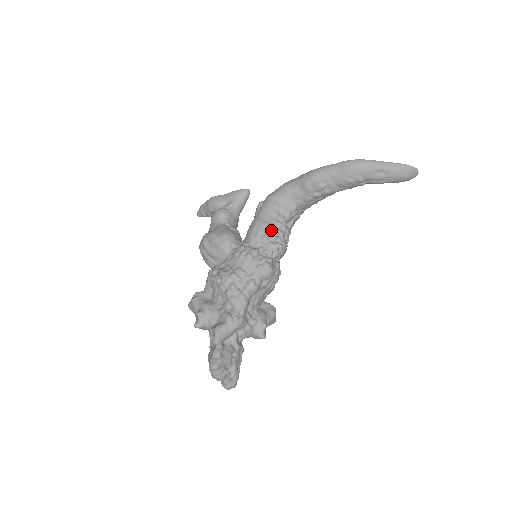
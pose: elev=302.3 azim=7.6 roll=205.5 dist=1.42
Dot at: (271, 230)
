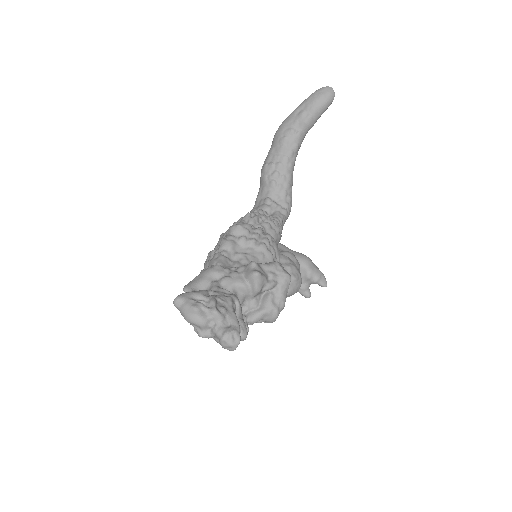
Dot at: occluded
